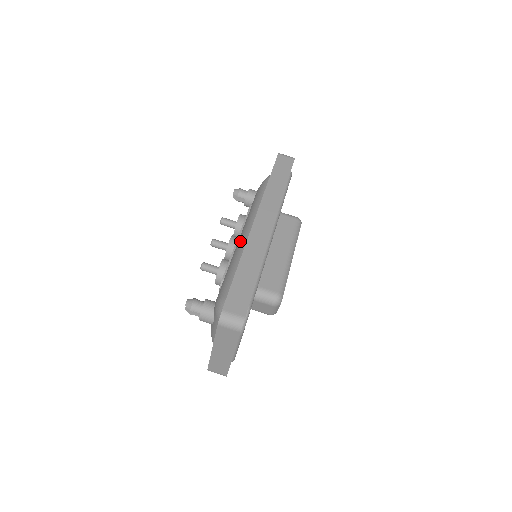
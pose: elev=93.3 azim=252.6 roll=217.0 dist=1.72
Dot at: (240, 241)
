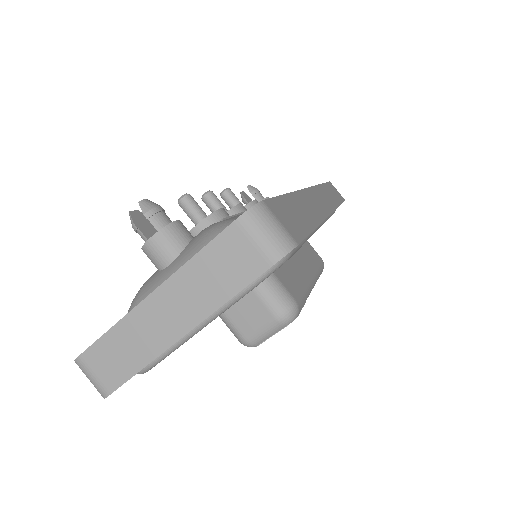
Dot at: occluded
